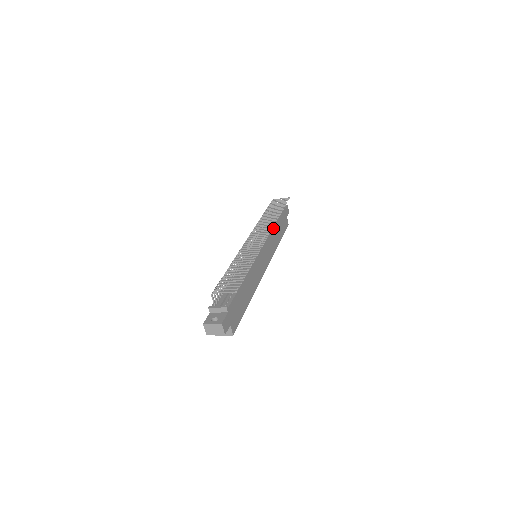
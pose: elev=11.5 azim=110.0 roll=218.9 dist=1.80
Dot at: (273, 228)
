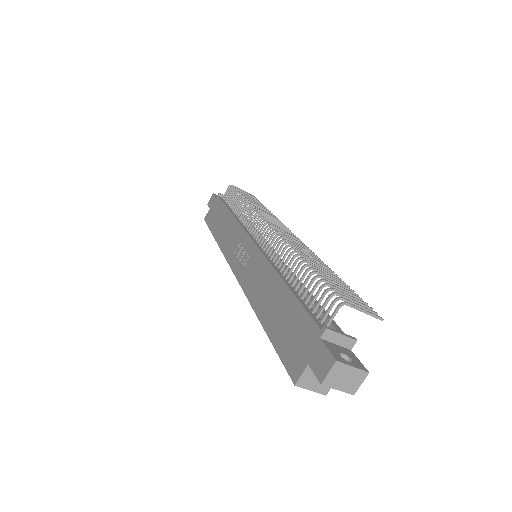
Dot at: occluded
